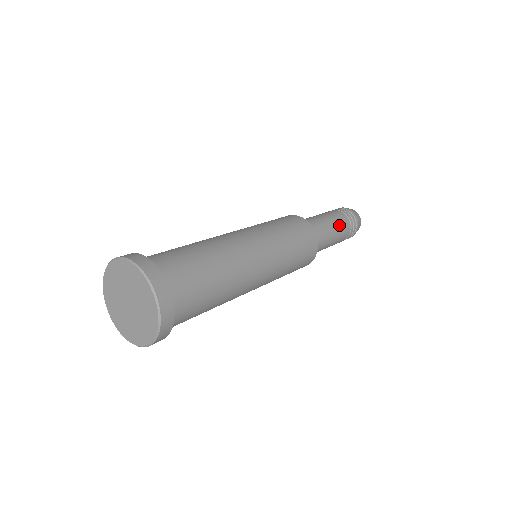
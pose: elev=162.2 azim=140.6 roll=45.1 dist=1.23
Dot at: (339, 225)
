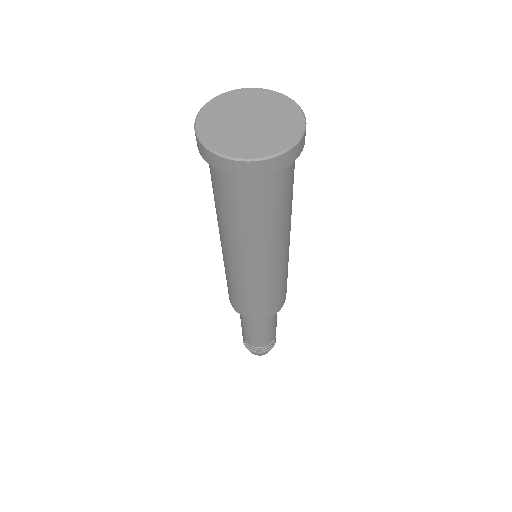
Dot at: (275, 327)
